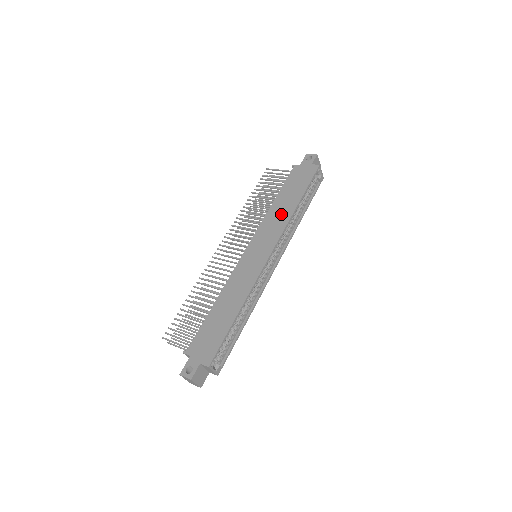
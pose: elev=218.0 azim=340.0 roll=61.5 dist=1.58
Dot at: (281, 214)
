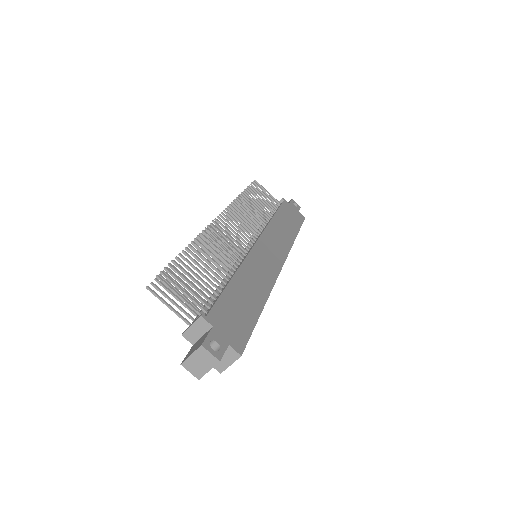
Dot at: (284, 234)
